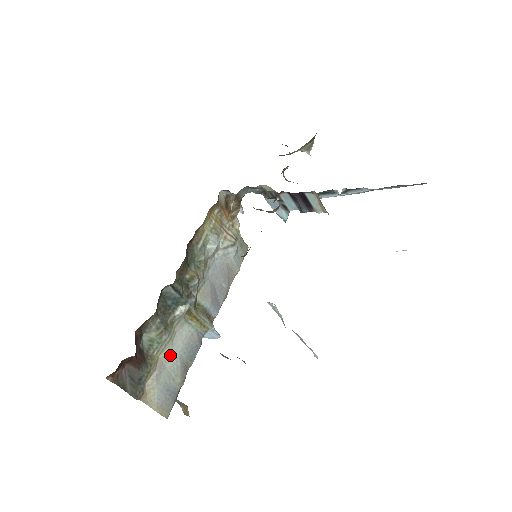
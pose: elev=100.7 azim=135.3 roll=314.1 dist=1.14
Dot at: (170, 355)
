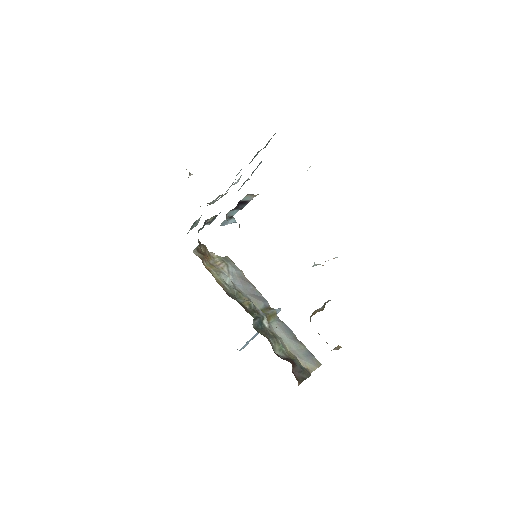
Dot at: (288, 344)
